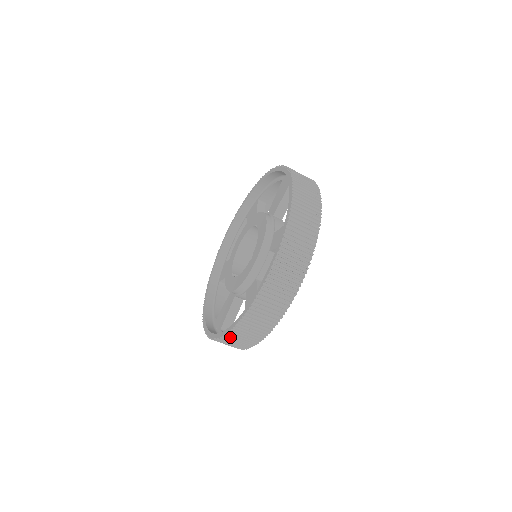
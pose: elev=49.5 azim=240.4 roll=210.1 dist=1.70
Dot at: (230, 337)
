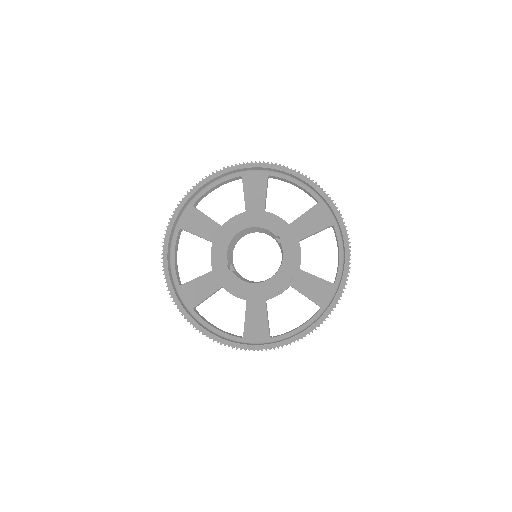
Dot at: occluded
